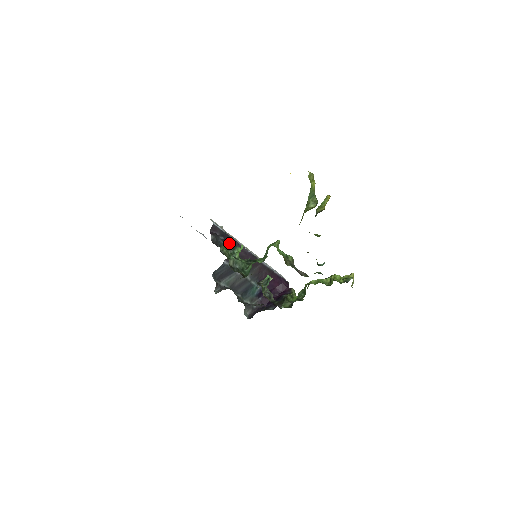
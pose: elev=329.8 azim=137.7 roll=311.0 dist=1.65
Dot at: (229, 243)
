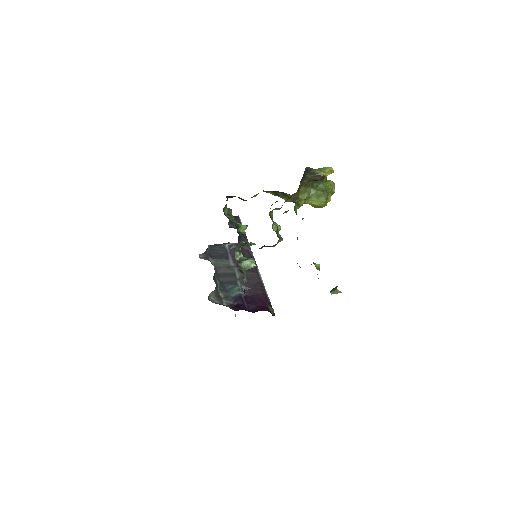
Dot at: occluded
